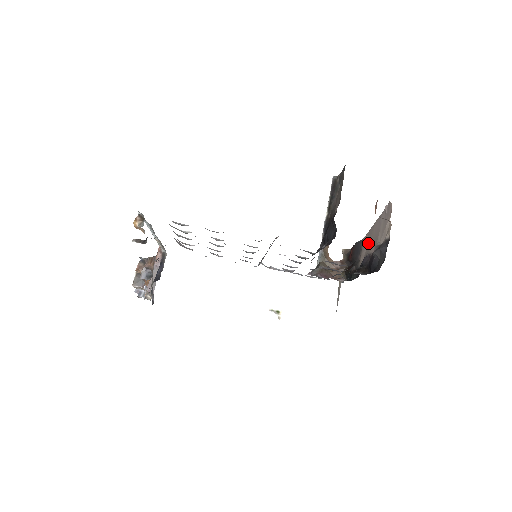
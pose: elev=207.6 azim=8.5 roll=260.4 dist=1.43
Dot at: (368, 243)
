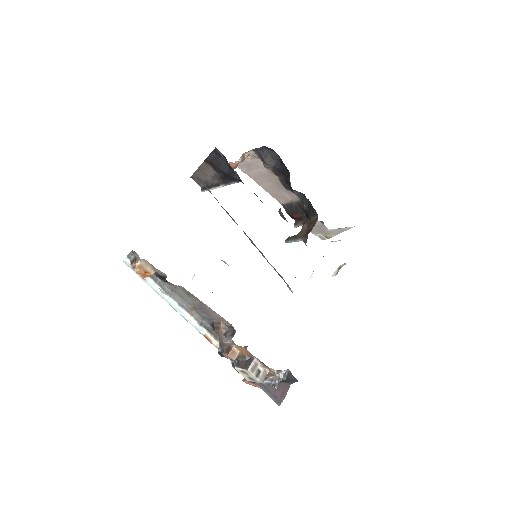
Dot at: (277, 191)
